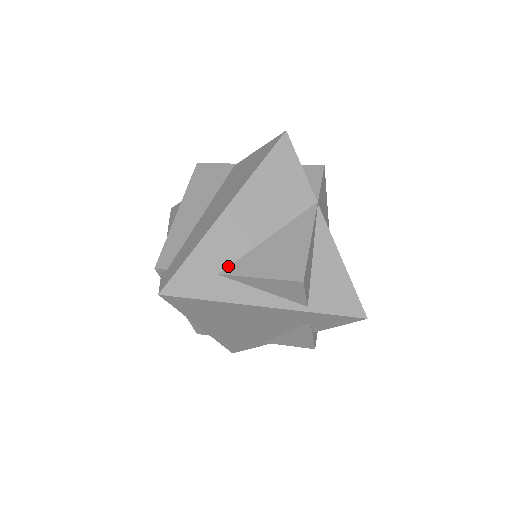
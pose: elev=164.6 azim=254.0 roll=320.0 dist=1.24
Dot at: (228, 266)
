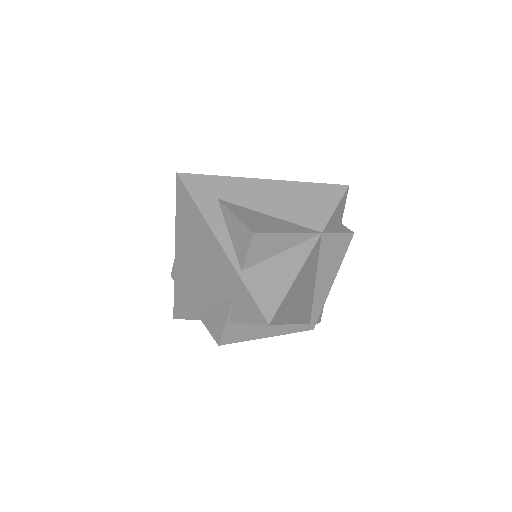
Dot at: (228, 202)
